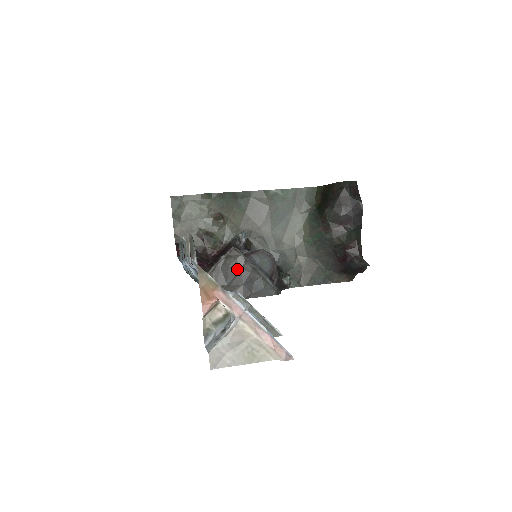
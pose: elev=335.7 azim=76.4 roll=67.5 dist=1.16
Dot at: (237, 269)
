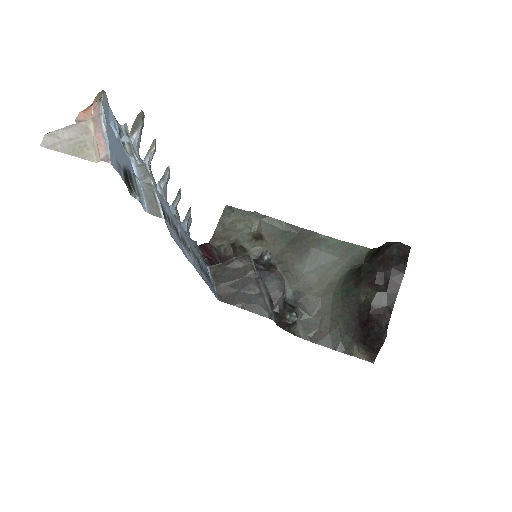
Dot at: (241, 274)
